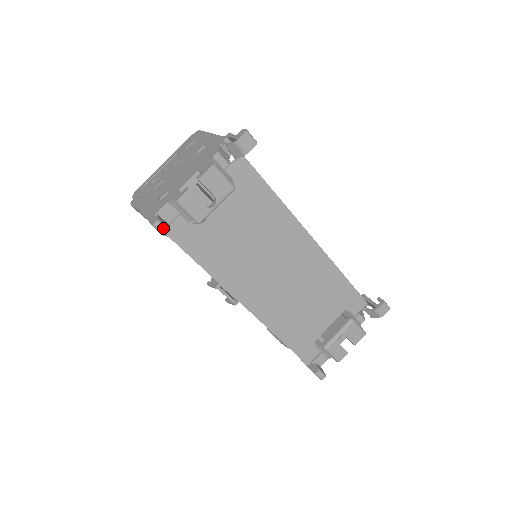
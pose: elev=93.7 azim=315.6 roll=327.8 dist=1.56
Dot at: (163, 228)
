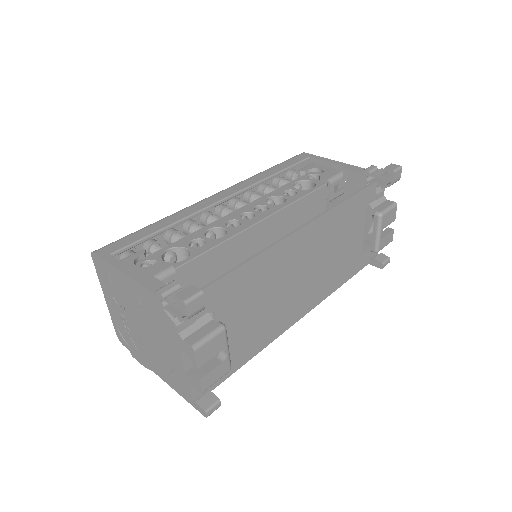
Dot at: (215, 408)
